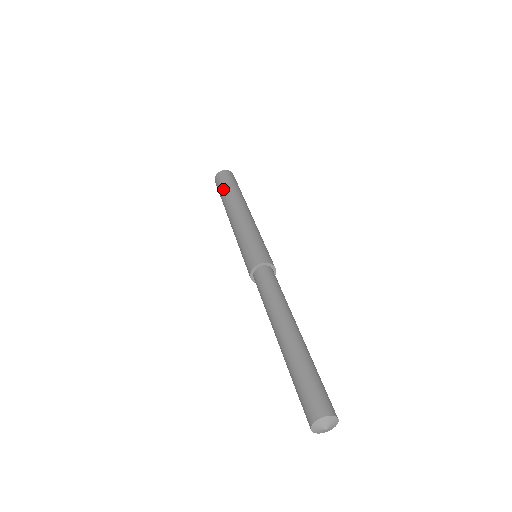
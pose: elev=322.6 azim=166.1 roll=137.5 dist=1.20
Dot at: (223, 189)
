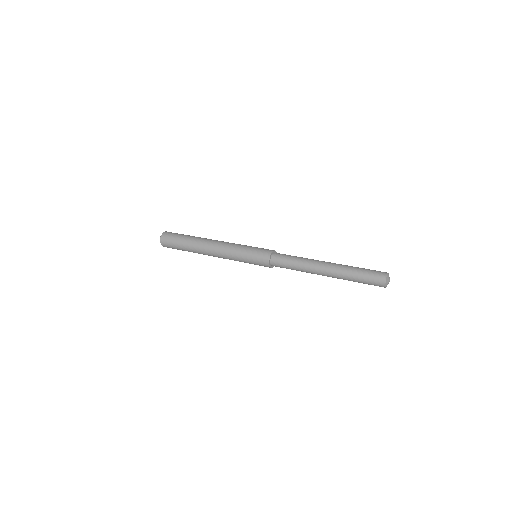
Dot at: (182, 239)
